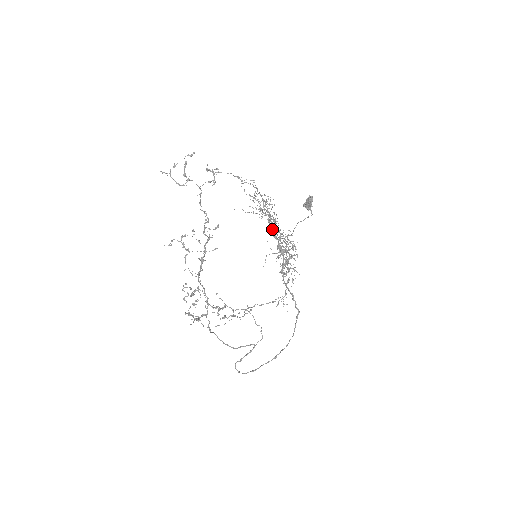
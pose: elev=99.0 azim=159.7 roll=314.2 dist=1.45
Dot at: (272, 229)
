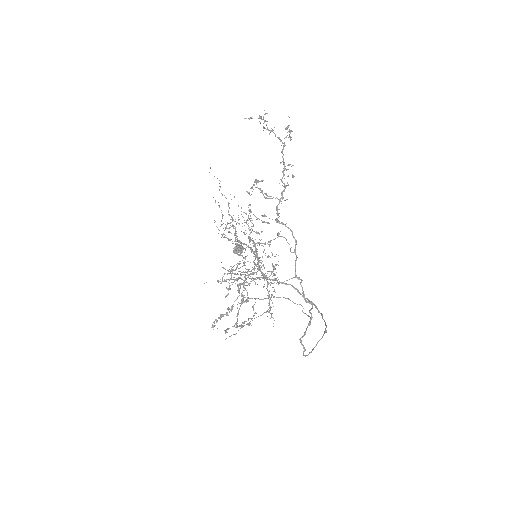
Dot at: (253, 241)
